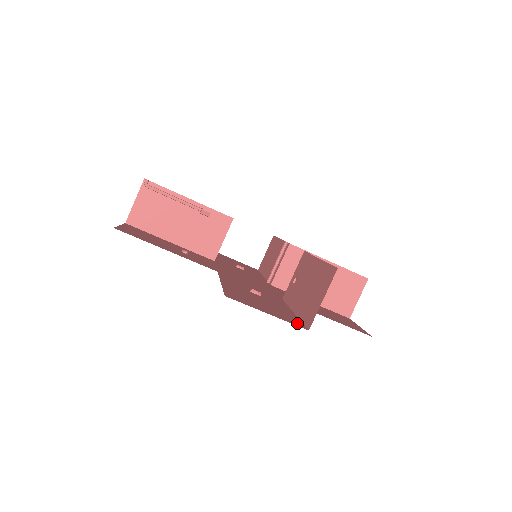
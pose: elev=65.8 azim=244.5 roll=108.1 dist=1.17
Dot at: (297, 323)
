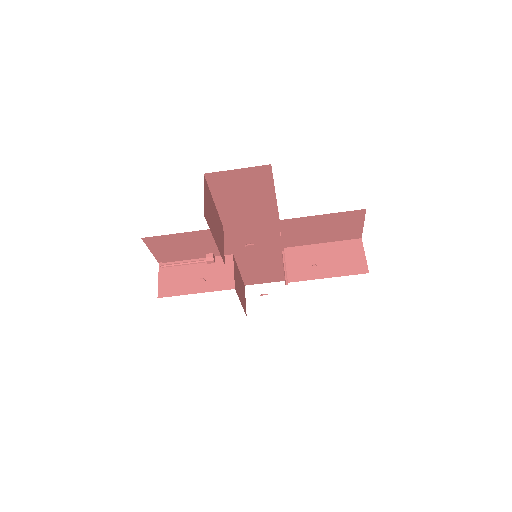
Dot at: occluded
